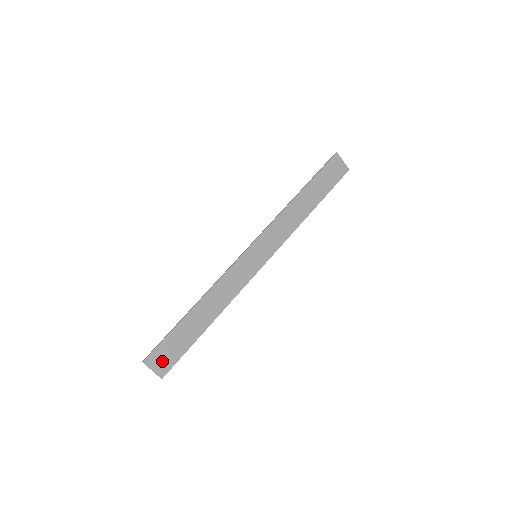
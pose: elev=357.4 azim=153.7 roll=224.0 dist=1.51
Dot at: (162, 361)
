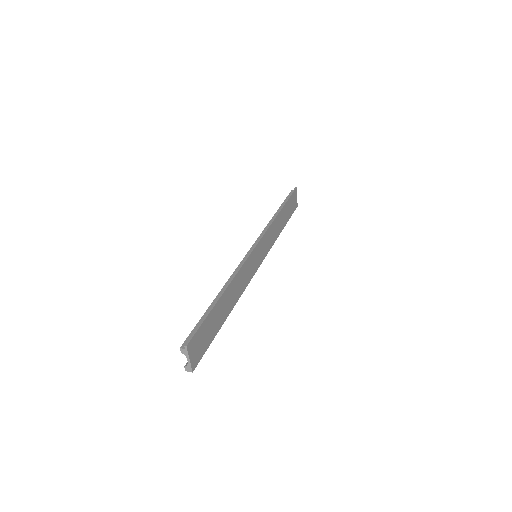
Dot at: (197, 349)
